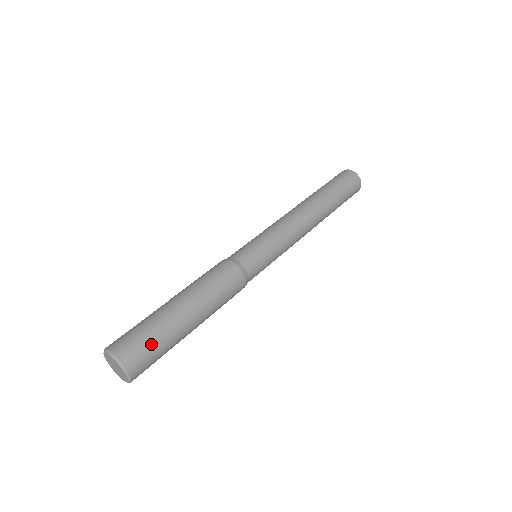
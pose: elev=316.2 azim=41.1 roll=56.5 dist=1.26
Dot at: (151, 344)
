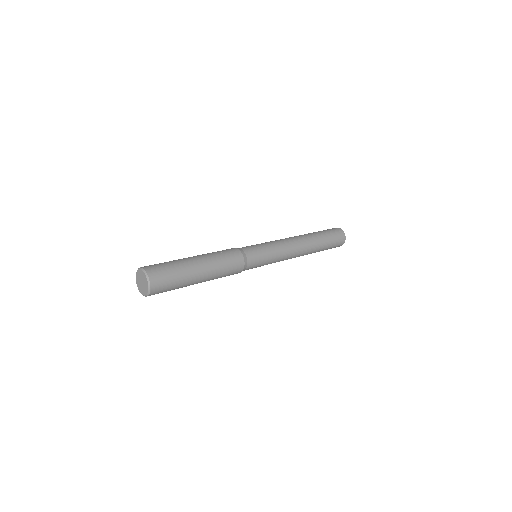
Dot at: (162, 263)
